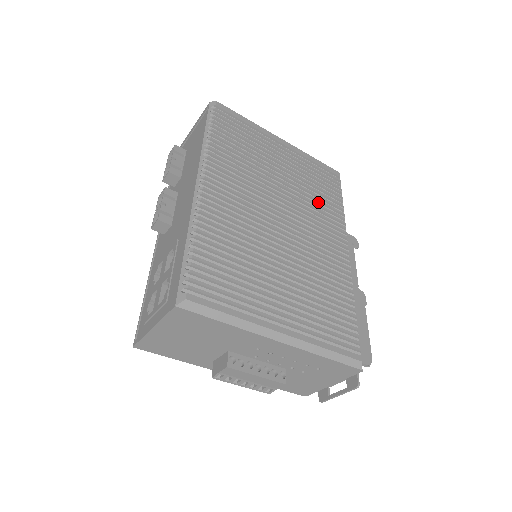
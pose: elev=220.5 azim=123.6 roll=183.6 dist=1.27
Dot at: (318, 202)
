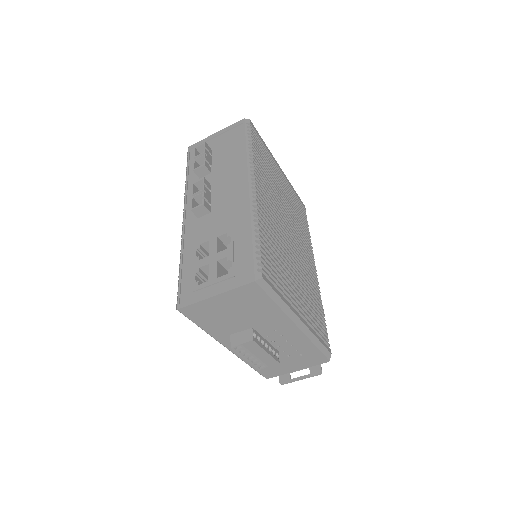
Dot at: (300, 226)
